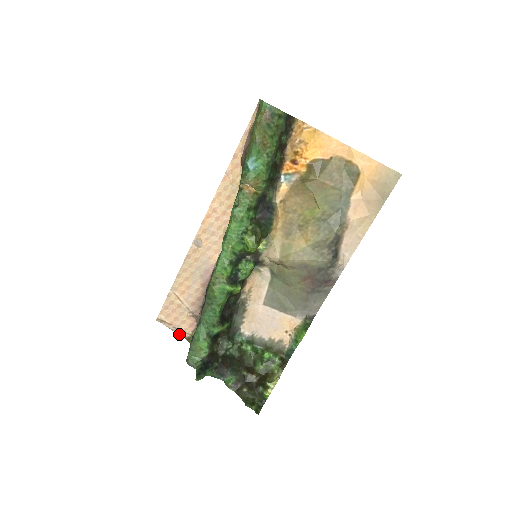
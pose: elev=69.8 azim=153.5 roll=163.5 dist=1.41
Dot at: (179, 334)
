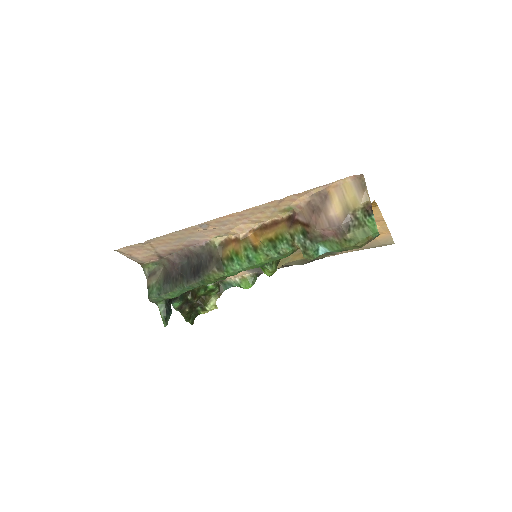
Dot at: occluded
